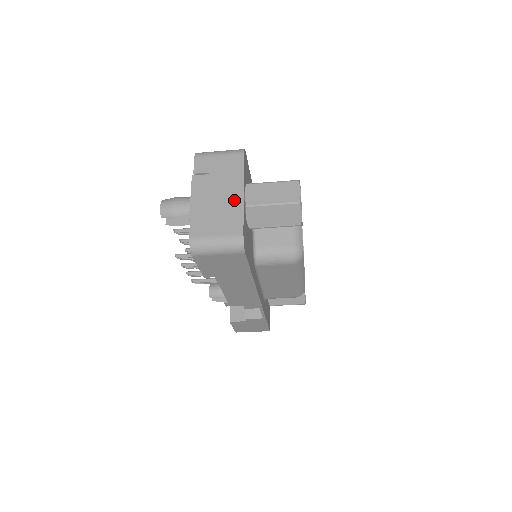
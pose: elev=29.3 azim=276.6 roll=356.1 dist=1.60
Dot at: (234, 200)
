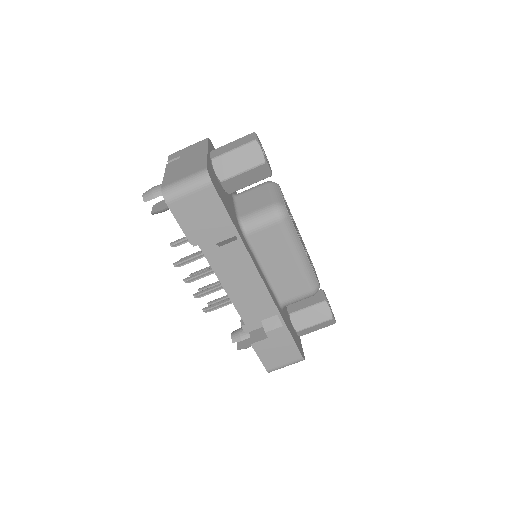
Dot at: (199, 157)
